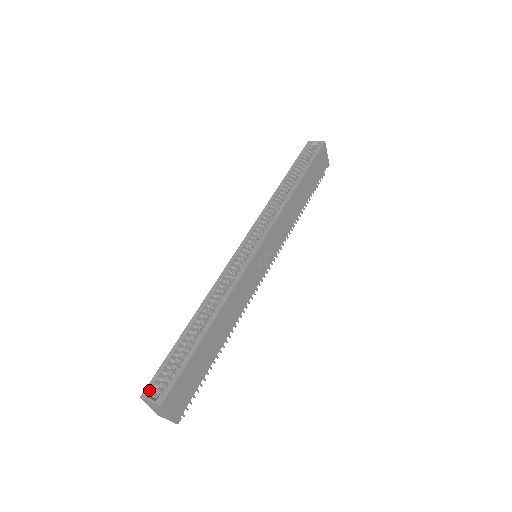
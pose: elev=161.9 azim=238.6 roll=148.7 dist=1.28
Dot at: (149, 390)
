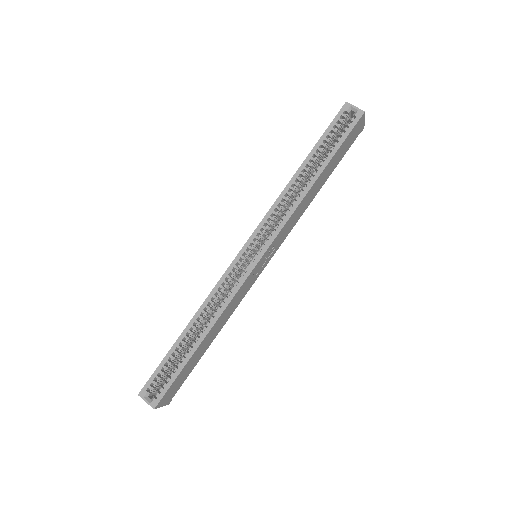
Dot at: (145, 391)
